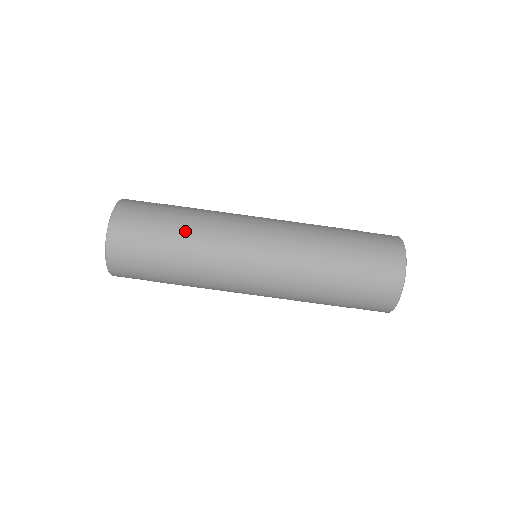
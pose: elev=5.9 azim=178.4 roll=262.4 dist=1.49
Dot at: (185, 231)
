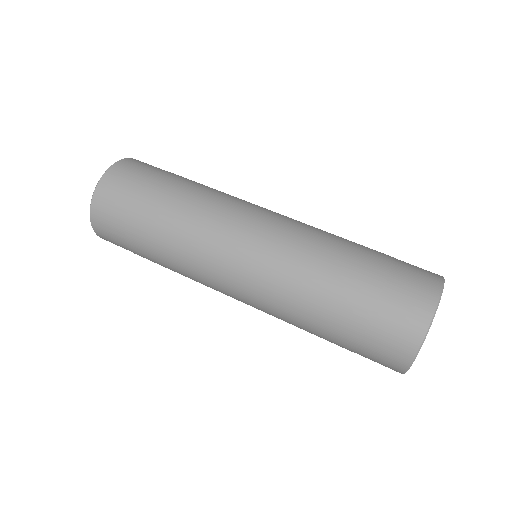
Dot at: (160, 237)
